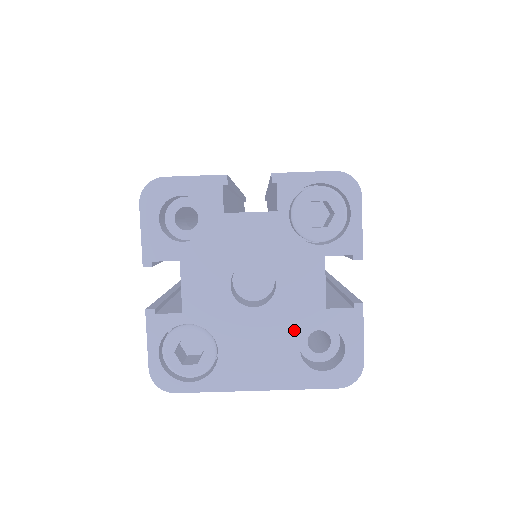
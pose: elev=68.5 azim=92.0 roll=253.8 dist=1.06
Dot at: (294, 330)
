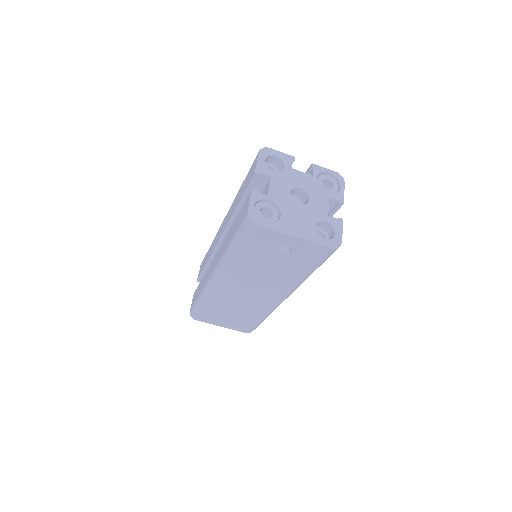
Dot at: (314, 219)
